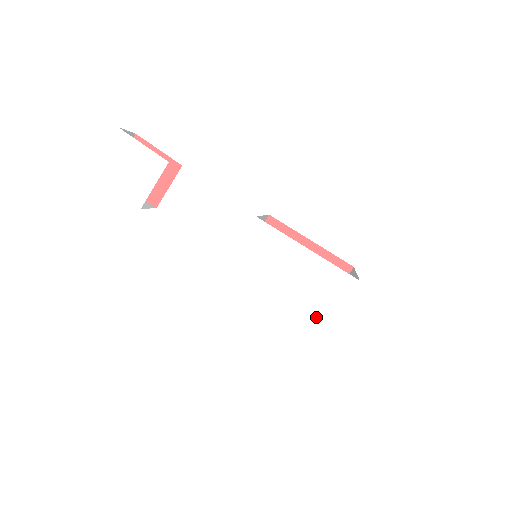
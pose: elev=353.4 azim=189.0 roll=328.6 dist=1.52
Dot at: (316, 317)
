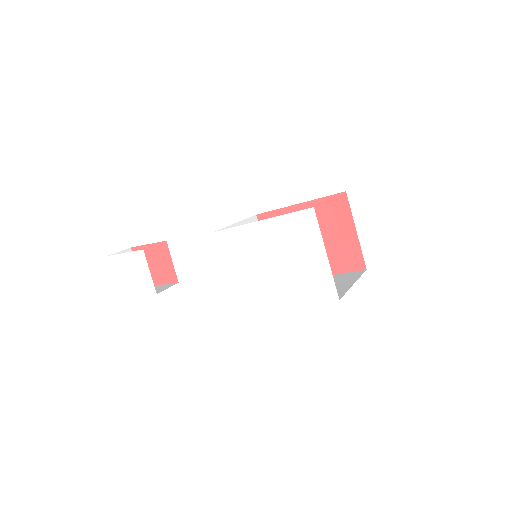
Dot at: (313, 265)
